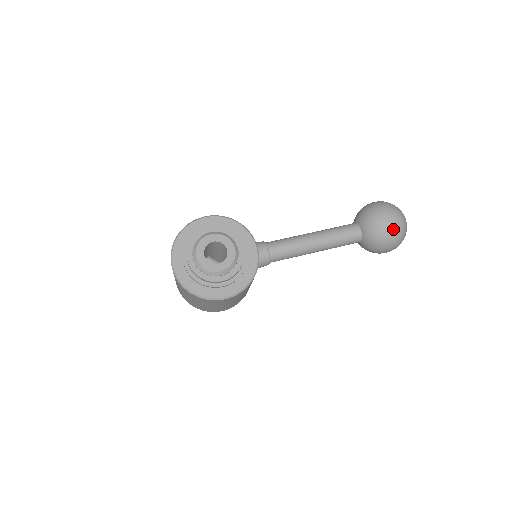
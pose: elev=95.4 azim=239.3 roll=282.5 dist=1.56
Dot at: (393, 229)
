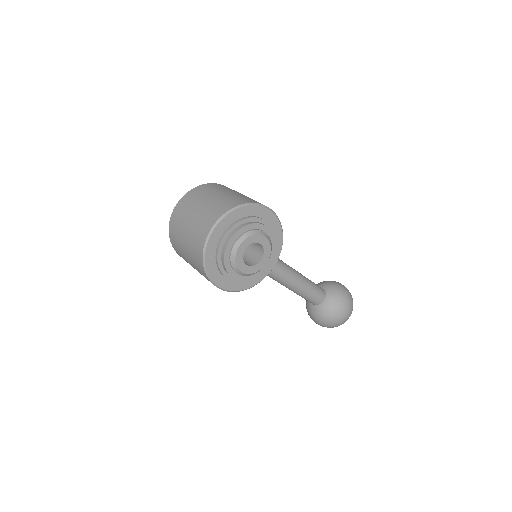
Dot at: (339, 322)
